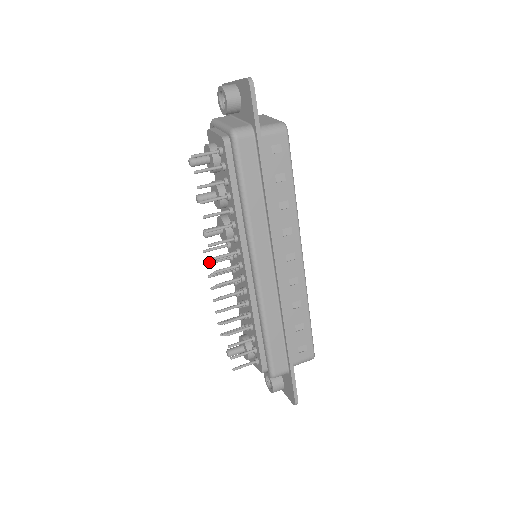
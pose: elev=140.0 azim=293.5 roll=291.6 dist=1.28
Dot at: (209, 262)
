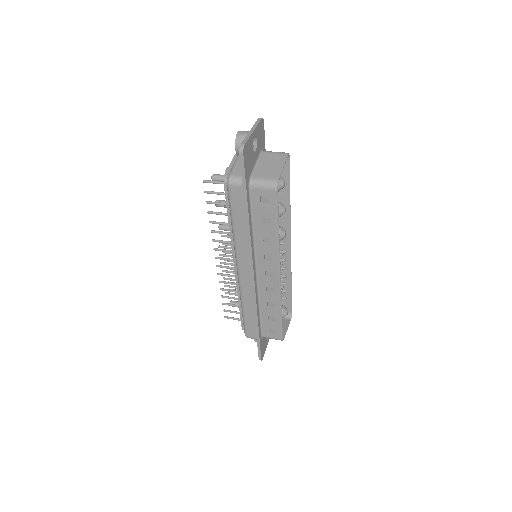
Dot at: (218, 247)
